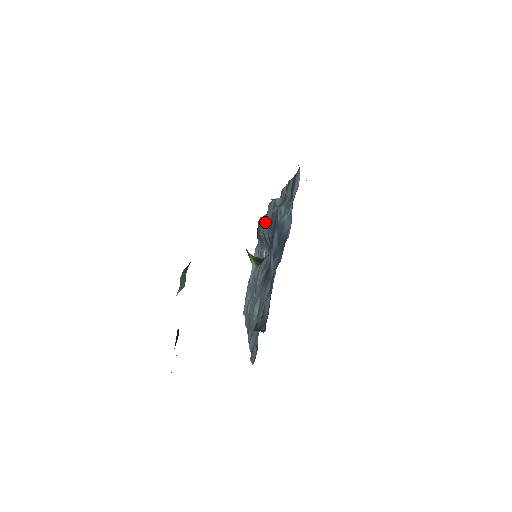
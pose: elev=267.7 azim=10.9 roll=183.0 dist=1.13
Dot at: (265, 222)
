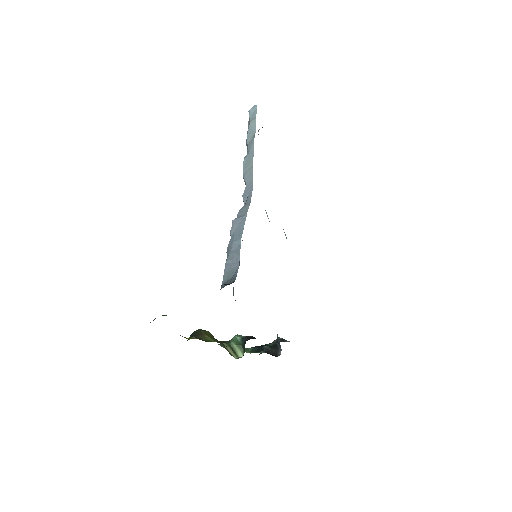
Dot at: occluded
